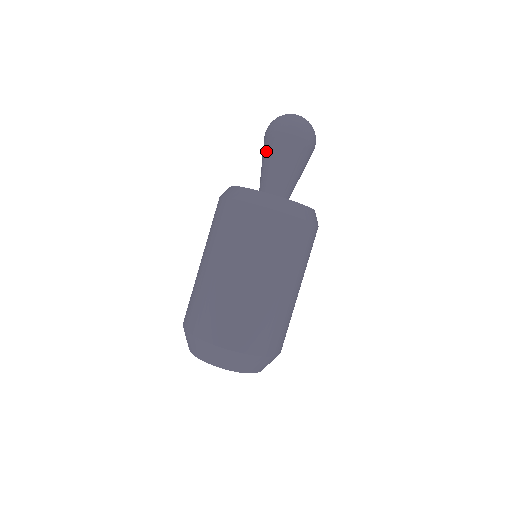
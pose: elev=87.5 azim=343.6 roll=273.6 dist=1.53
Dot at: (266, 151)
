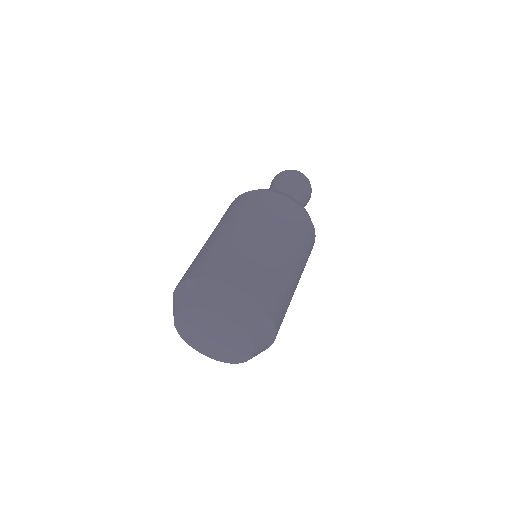
Dot at: occluded
